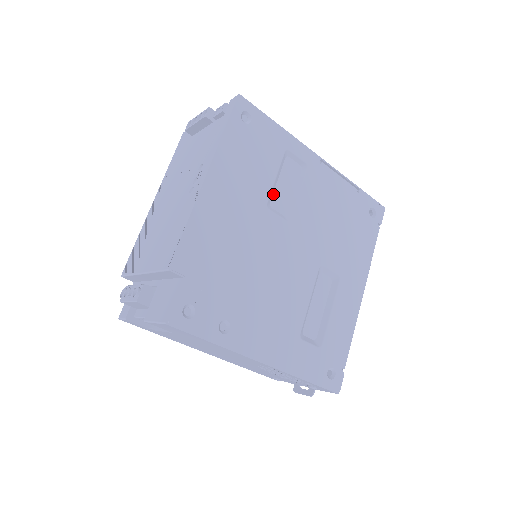
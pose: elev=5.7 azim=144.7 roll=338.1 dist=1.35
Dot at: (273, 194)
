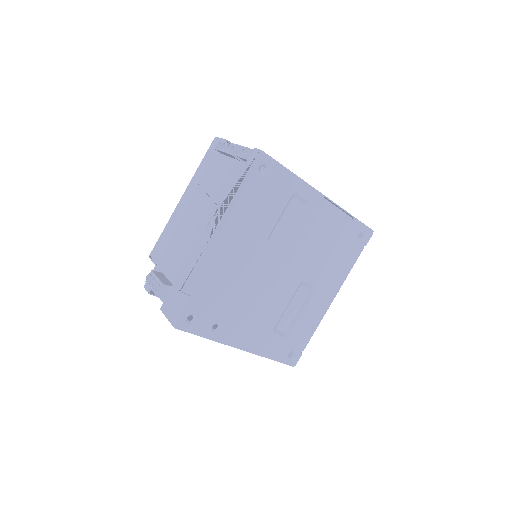
Dot at: (274, 229)
